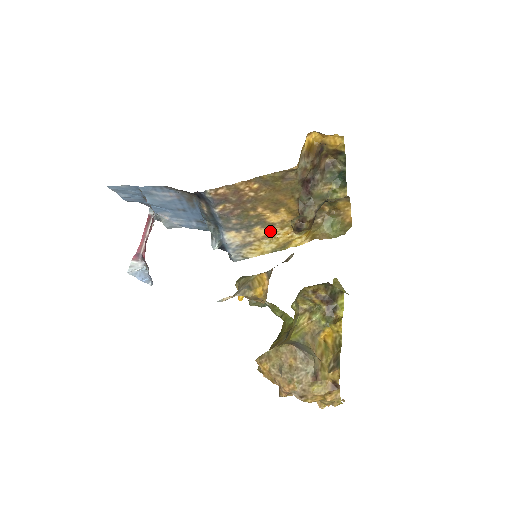
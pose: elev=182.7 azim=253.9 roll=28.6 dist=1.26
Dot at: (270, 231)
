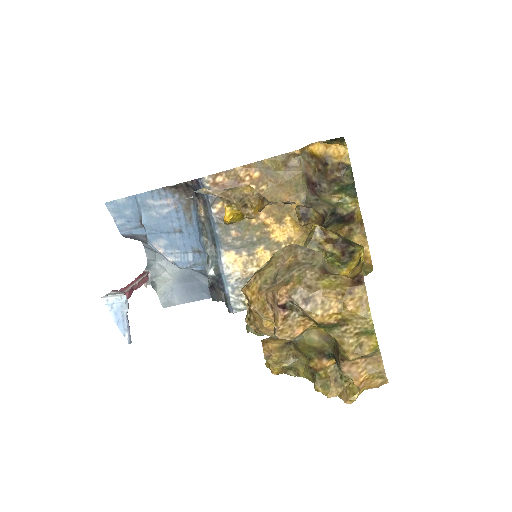
Dot at: occluded
